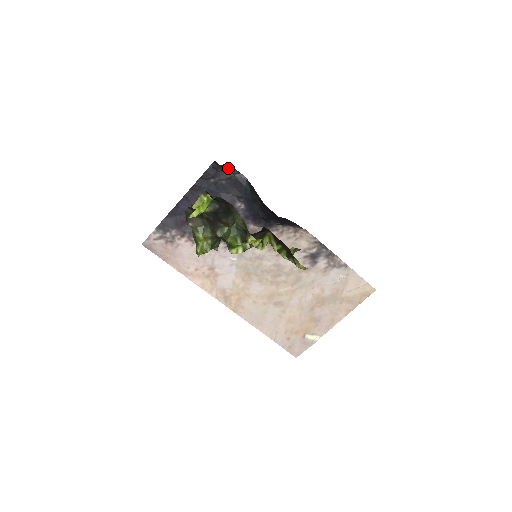
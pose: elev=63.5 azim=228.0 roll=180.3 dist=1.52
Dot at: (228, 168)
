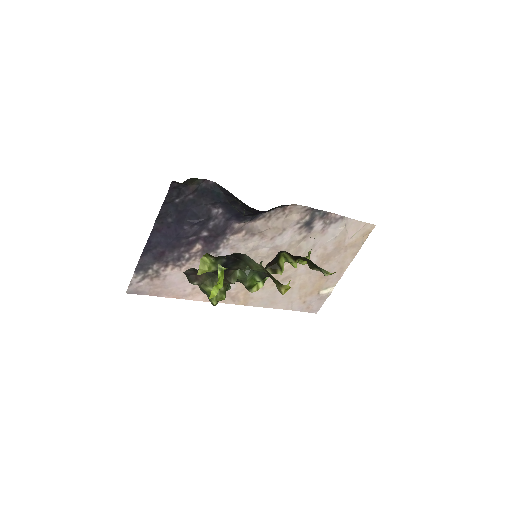
Dot at: (191, 181)
